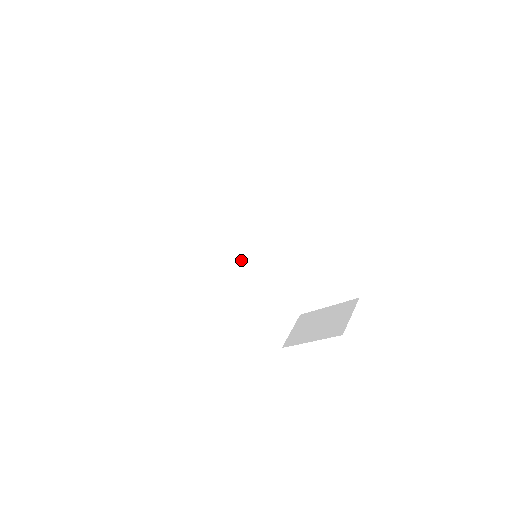
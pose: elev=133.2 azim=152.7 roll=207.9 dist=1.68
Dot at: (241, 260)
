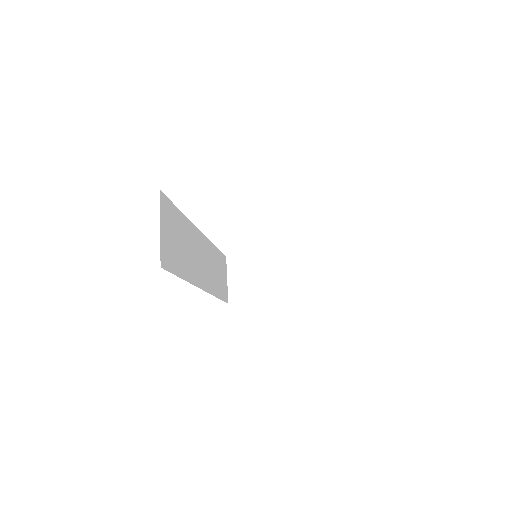
Dot at: (203, 242)
